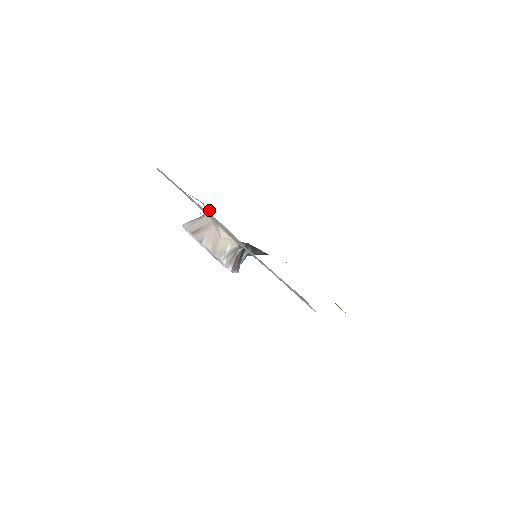
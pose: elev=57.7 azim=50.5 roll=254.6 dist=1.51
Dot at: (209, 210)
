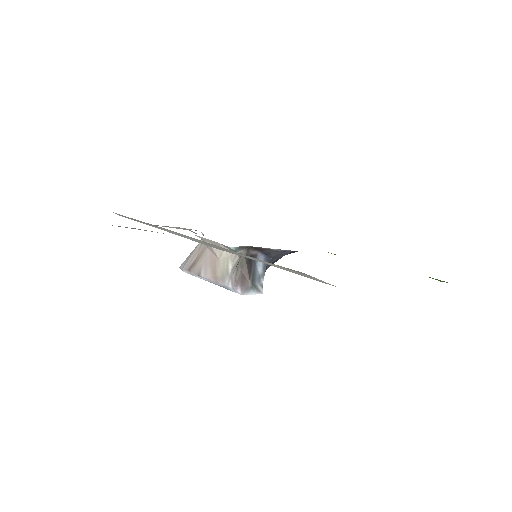
Dot at: (203, 235)
